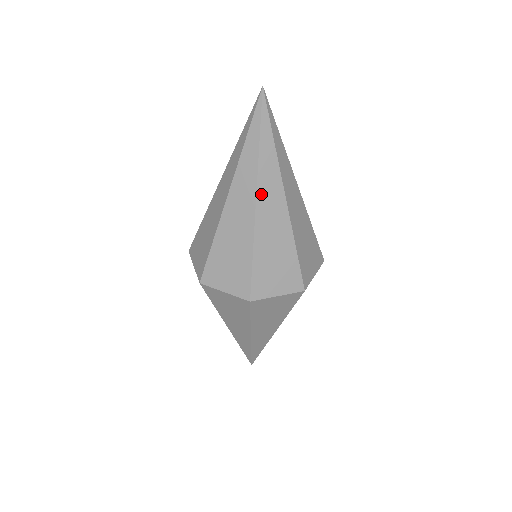
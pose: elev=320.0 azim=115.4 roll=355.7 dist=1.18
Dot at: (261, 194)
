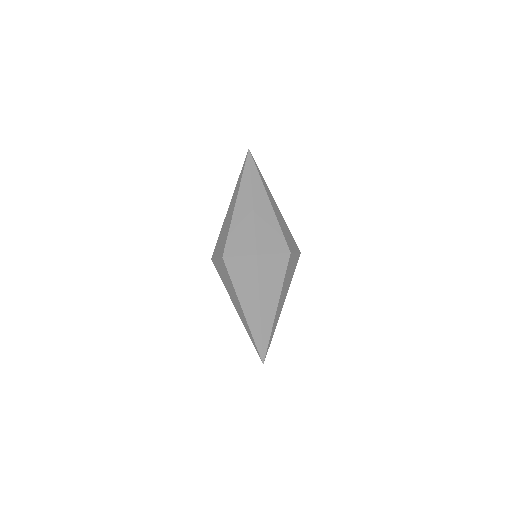
Dot at: (255, 196)
